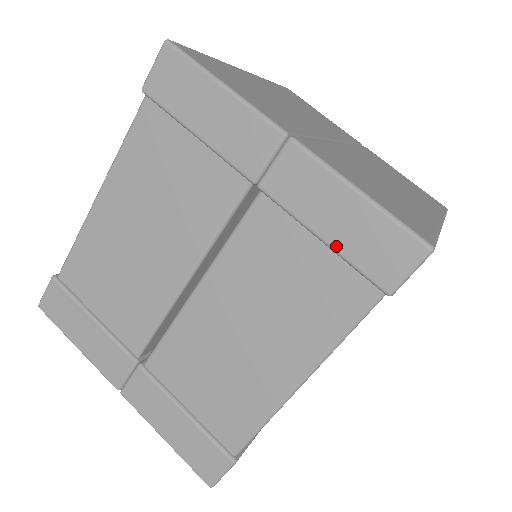
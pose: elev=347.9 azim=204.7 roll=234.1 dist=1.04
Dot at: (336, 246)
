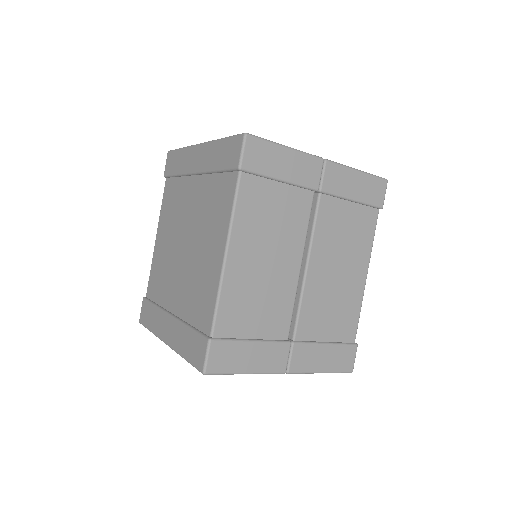
Dot at: (360, 200)
